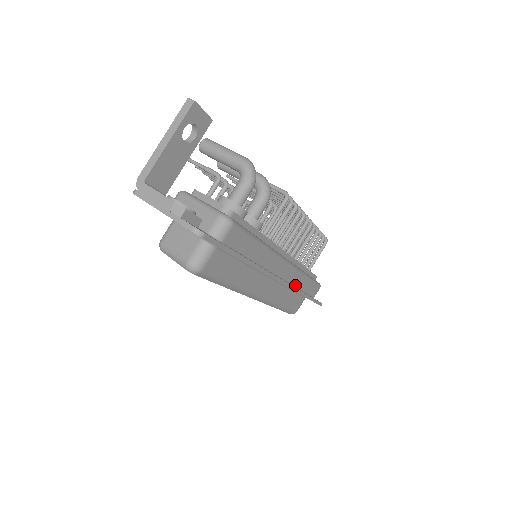
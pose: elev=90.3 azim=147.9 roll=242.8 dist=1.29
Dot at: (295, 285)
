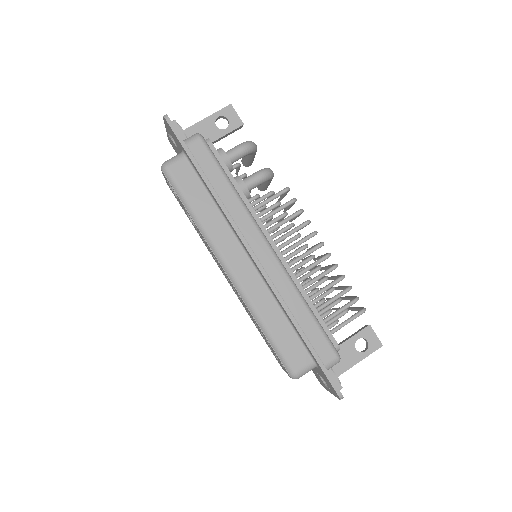
Dot at: (283, 297)
